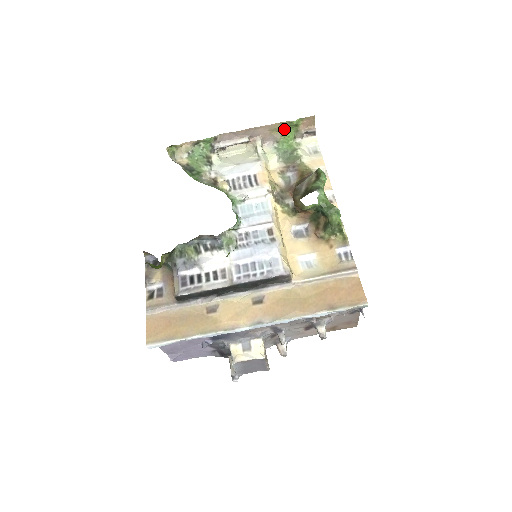
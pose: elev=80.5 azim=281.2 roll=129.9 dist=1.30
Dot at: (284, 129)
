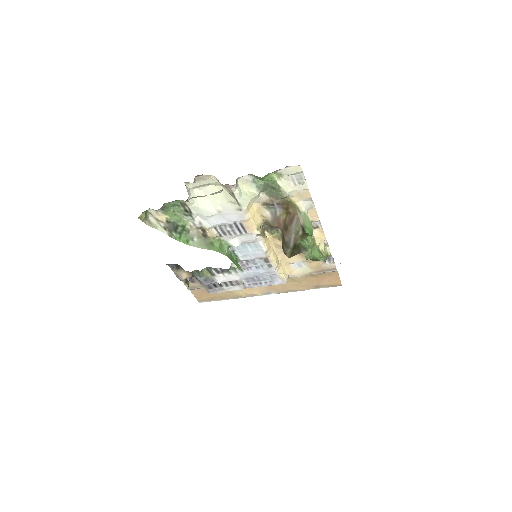
Dot at: occluded
